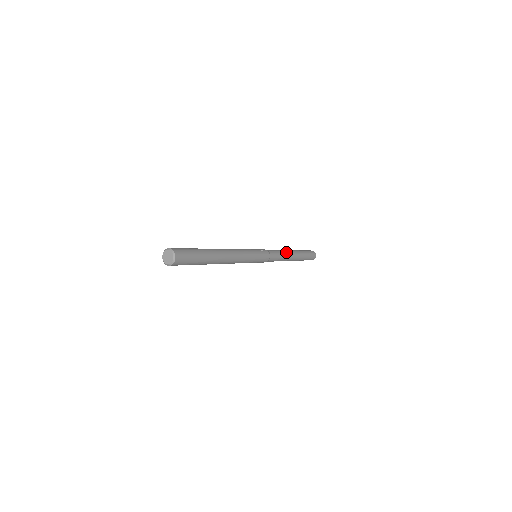
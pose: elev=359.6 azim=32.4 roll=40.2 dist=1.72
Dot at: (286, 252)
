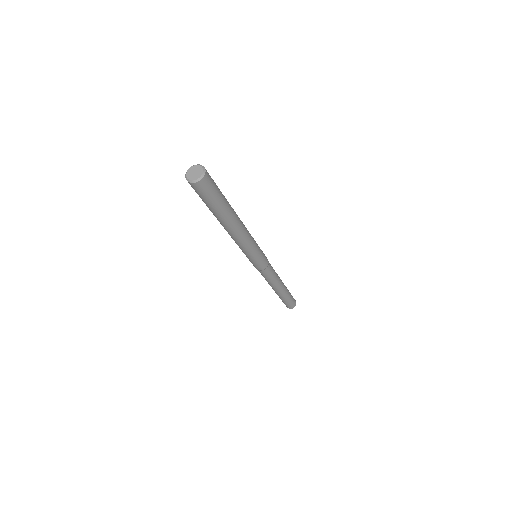
Dot at: occluded
